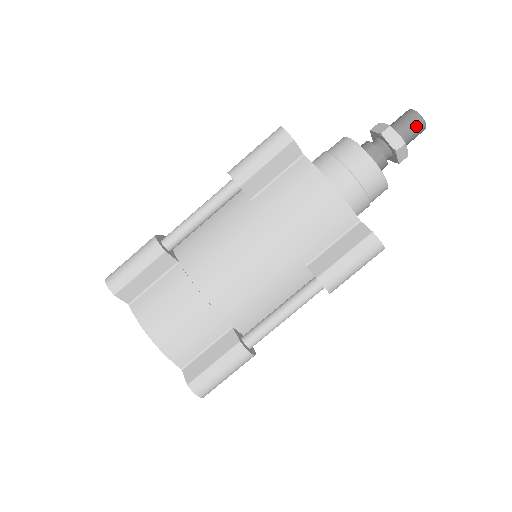
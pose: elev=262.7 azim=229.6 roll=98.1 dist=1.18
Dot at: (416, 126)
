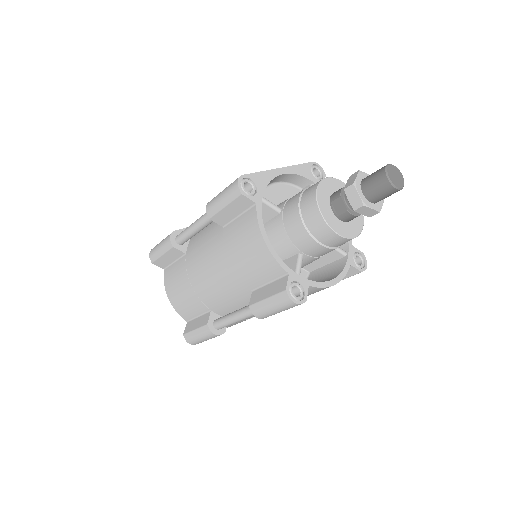
Dot at: (383, 188)
